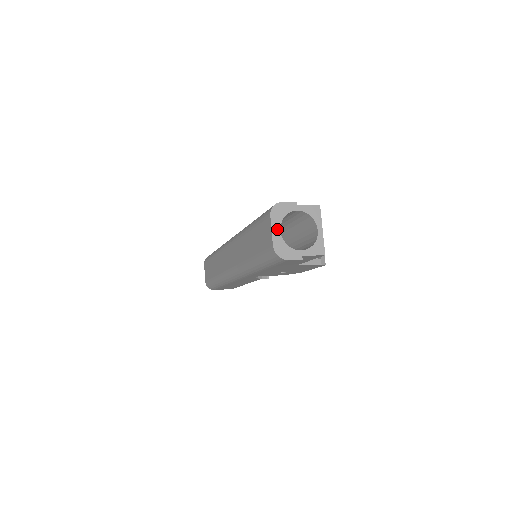
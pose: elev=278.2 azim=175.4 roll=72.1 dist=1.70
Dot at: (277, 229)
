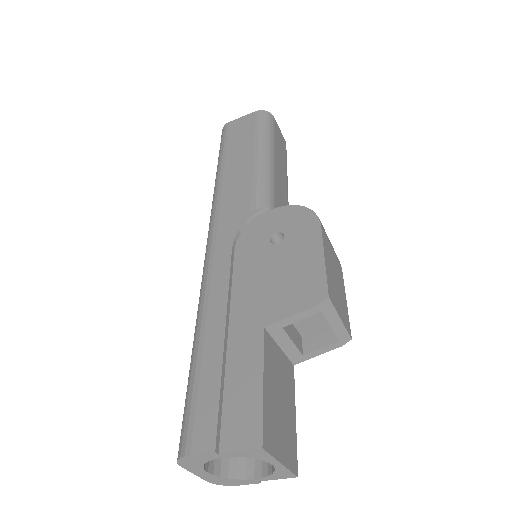
Dot at: (201, 472)
